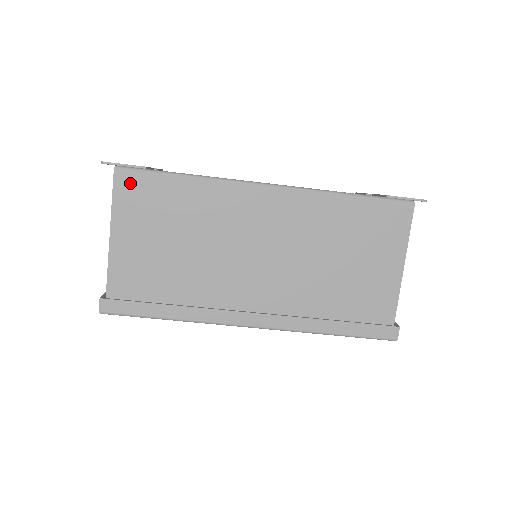
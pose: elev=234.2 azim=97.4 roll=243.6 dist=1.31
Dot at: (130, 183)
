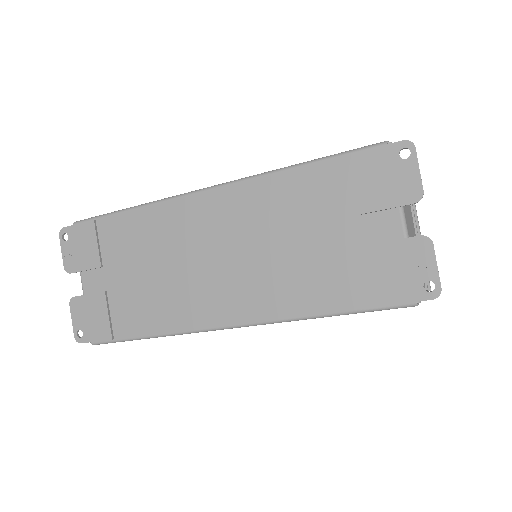
Dot at: occluded
